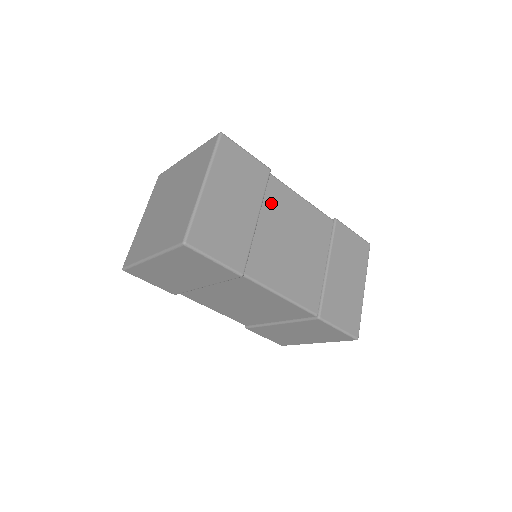
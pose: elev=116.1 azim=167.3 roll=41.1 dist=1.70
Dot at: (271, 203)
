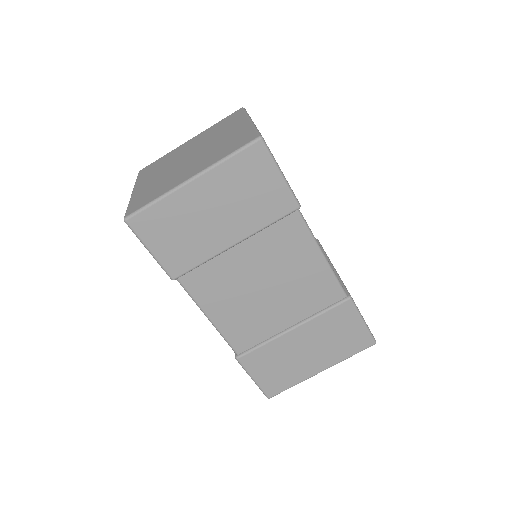
Dot at: (271, 238)
